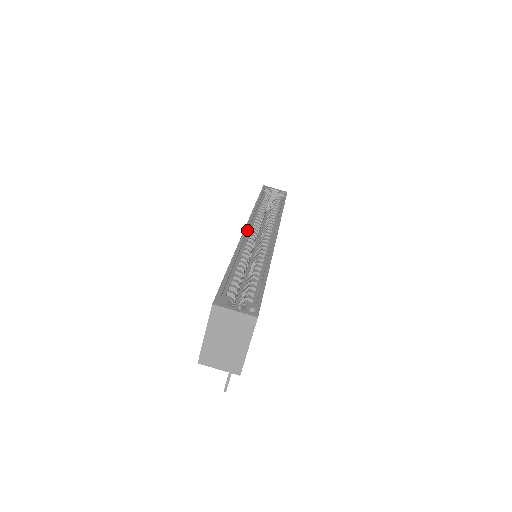
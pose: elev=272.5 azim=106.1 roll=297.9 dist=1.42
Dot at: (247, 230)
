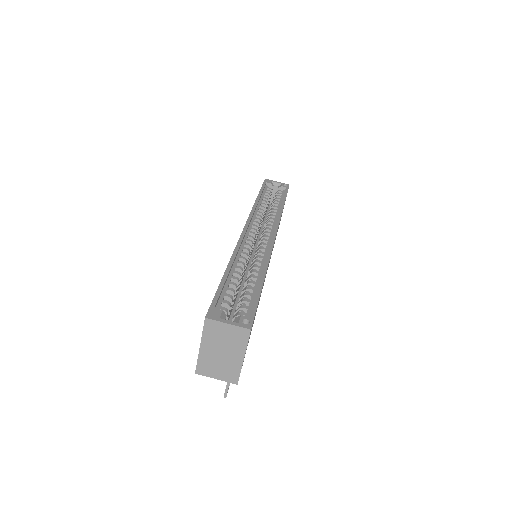
Dot at: (245, 231)
